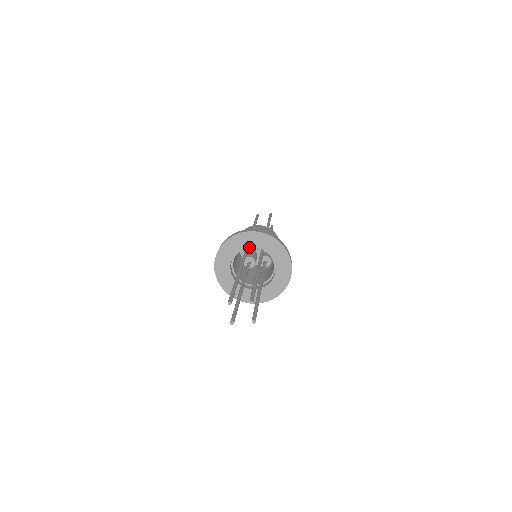
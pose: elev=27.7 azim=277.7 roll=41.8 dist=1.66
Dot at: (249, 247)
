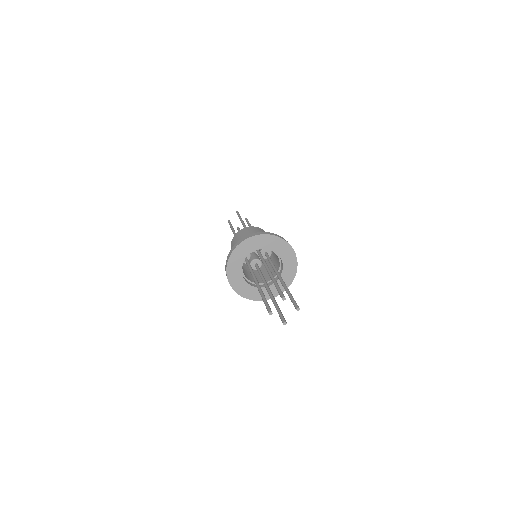
Dot at: occluded
